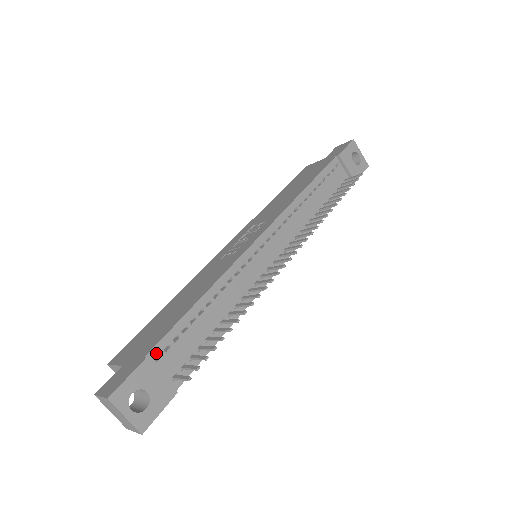
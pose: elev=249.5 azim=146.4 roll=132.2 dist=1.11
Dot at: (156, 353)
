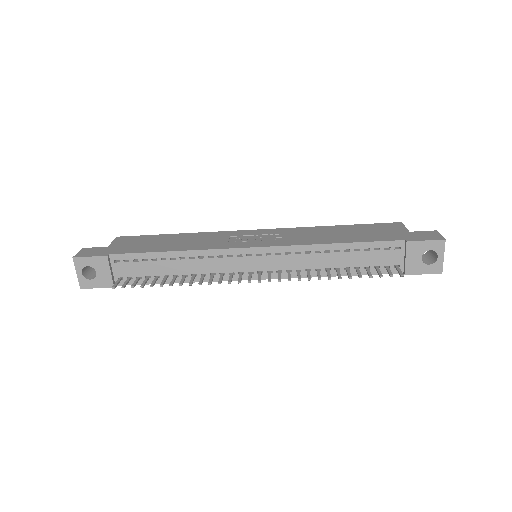
Dot at: (117, 258)
